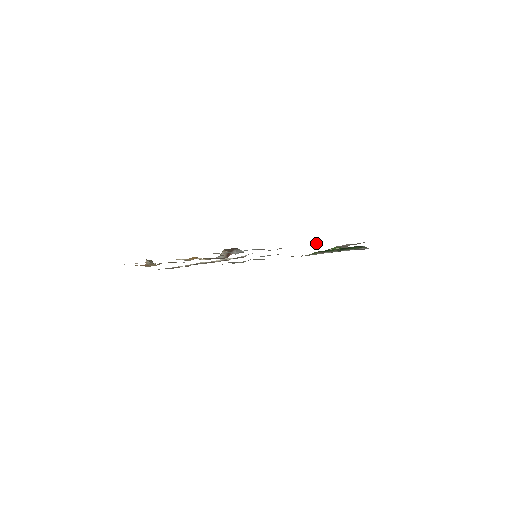
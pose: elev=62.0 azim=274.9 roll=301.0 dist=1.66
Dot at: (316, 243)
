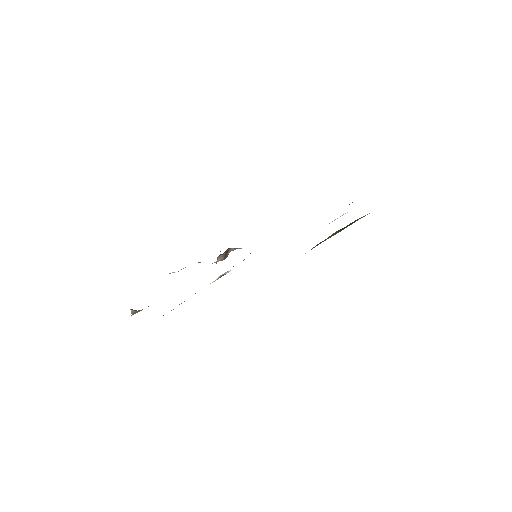
Dot at: occluded
